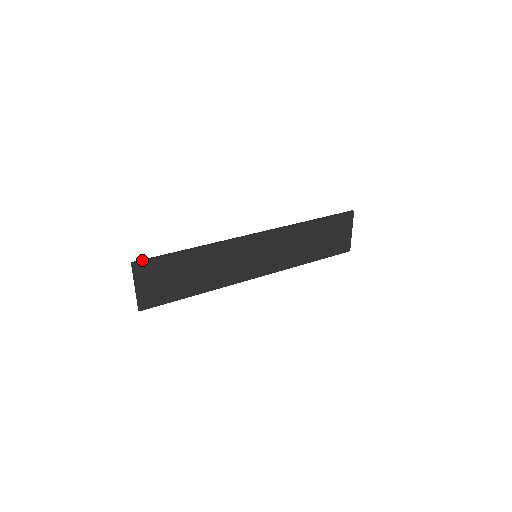
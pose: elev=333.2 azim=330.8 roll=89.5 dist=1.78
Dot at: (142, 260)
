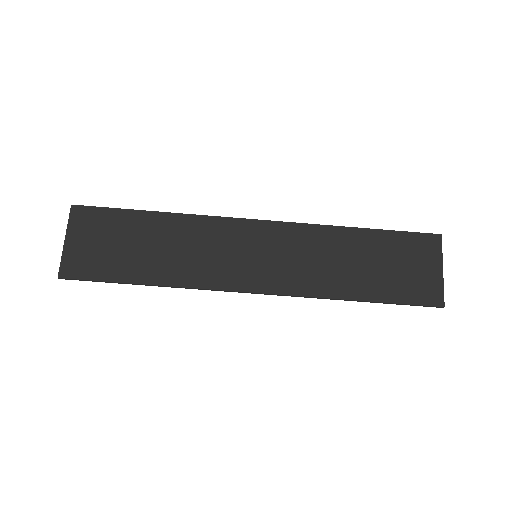
Dot at: (87, 206)
